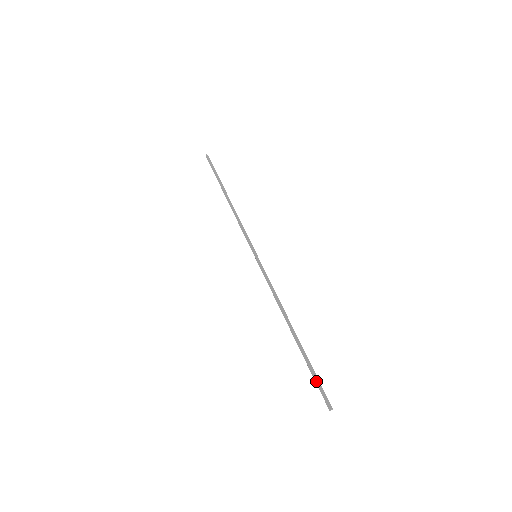
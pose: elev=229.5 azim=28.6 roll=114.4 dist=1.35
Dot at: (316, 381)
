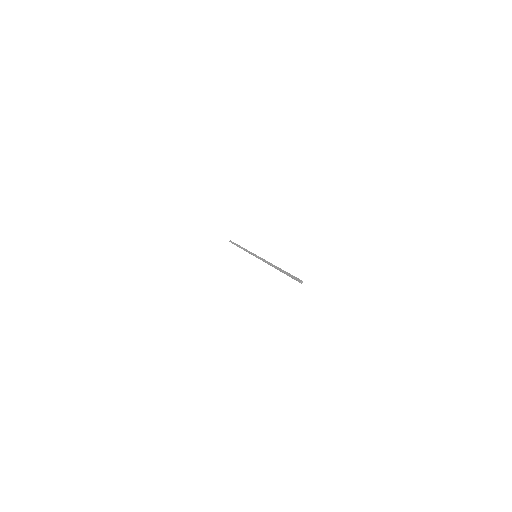
Dot at: (292, 276)
